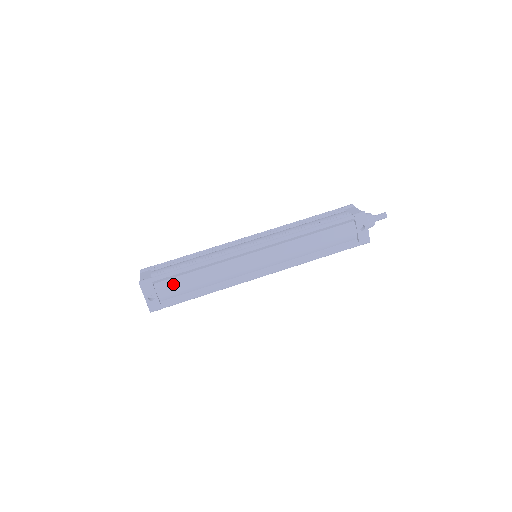
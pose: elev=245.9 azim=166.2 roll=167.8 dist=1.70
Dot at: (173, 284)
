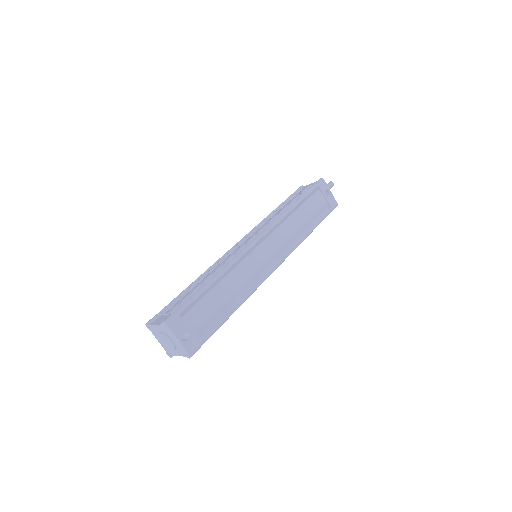
Dot at: (200, 310)
